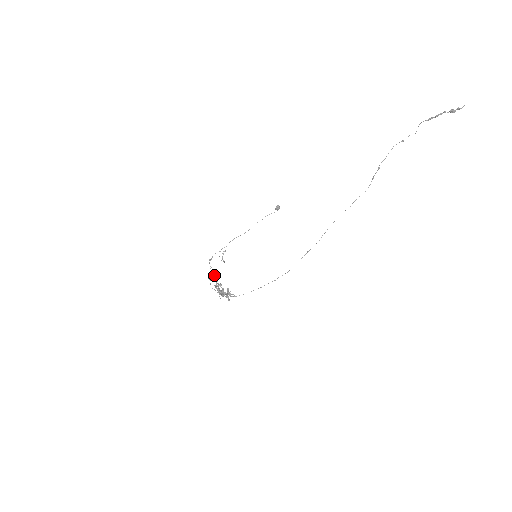
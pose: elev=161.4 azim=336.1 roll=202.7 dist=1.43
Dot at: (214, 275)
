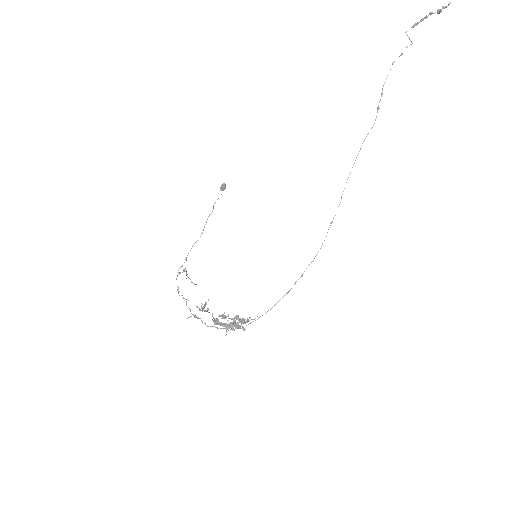
Dot at: (201, 308)
